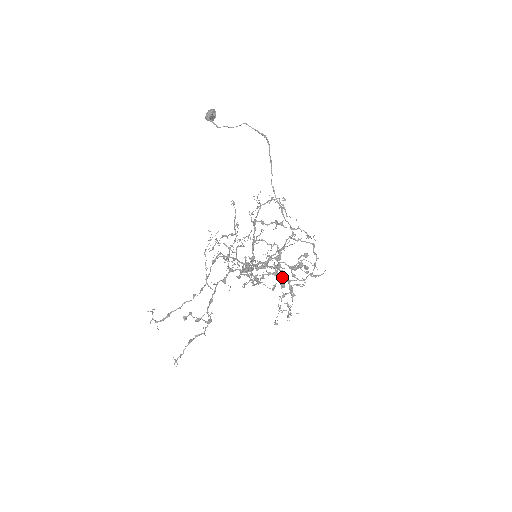
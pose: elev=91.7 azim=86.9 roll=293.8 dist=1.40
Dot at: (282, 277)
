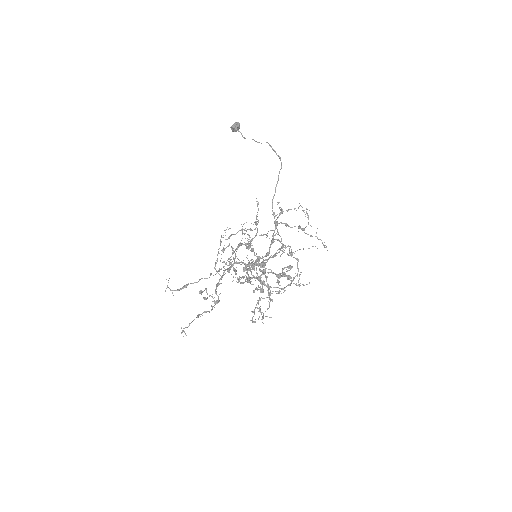
Dot at: (264, 282)
